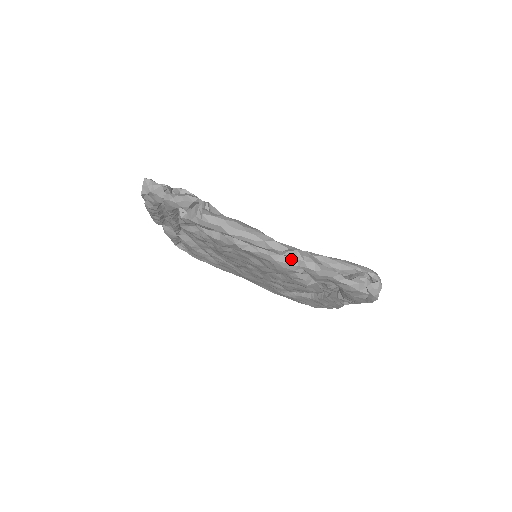
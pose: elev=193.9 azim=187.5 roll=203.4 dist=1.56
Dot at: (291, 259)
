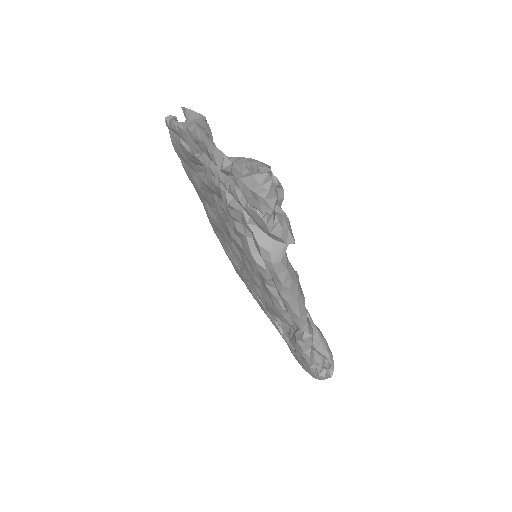
Dot at: occluded
